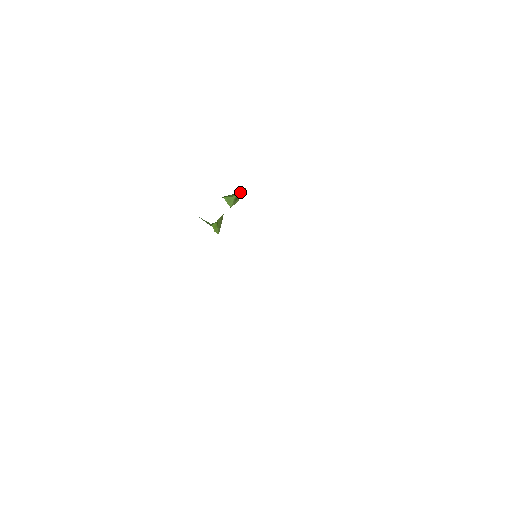
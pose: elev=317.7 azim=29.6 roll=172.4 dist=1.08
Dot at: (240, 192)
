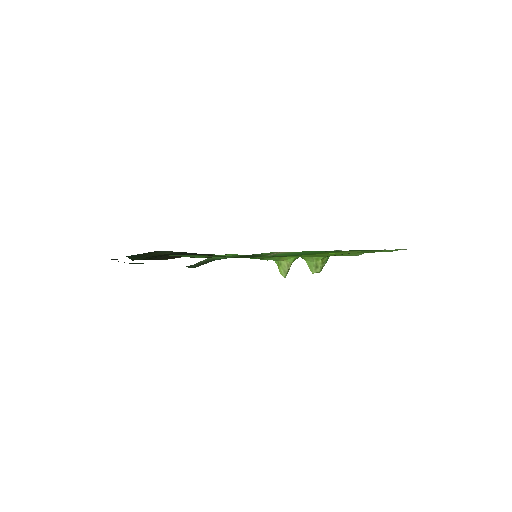
Dot at: (318, 260)
